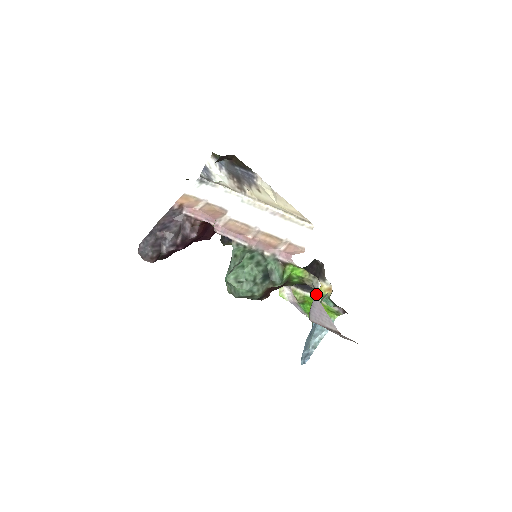
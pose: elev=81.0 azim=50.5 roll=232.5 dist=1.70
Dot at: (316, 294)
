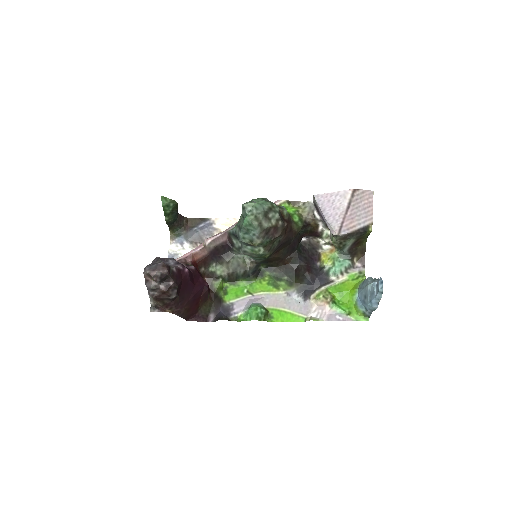
Dot at: (320, 222)
